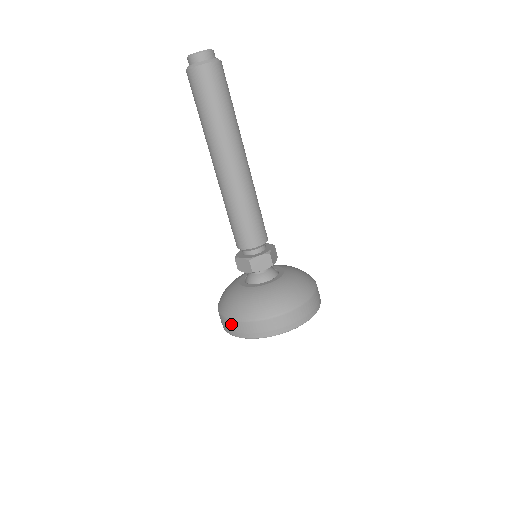
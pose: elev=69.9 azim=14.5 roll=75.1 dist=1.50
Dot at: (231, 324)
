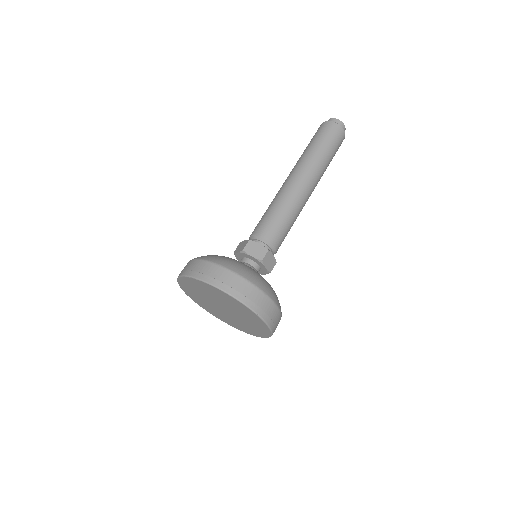
Dot at: (230, 276)
